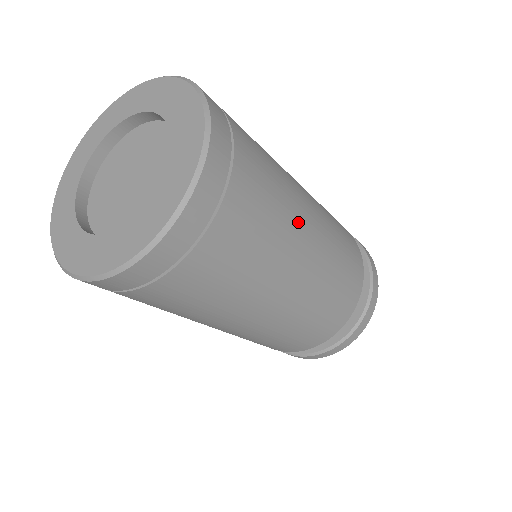
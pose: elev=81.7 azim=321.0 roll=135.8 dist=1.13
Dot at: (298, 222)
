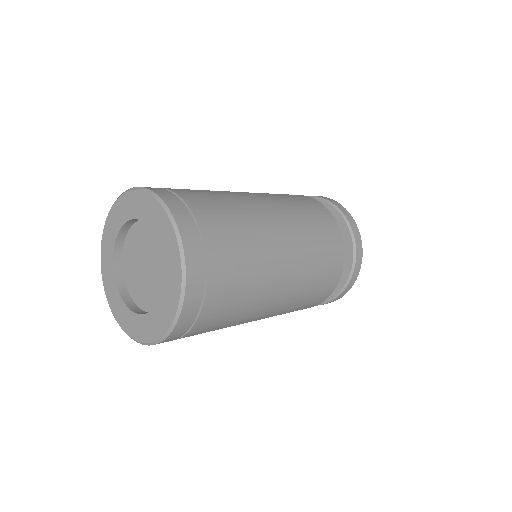
Dot at: (239, 196)
